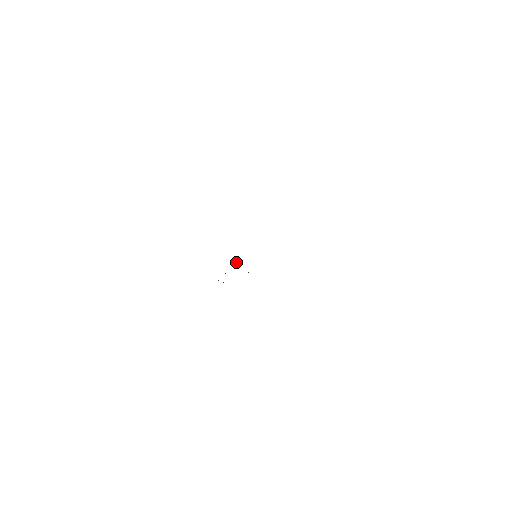
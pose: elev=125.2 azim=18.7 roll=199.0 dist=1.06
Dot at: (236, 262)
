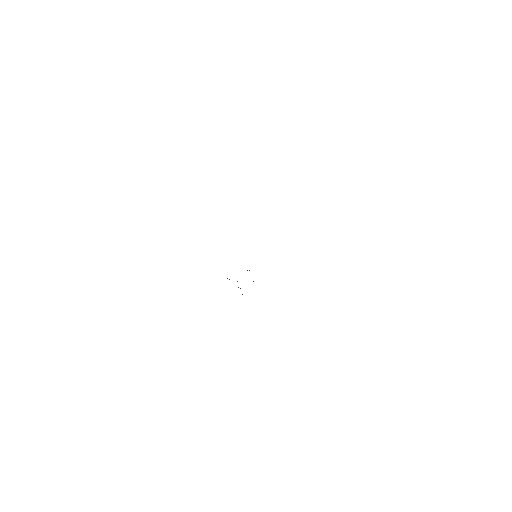
Dot at: occluded
